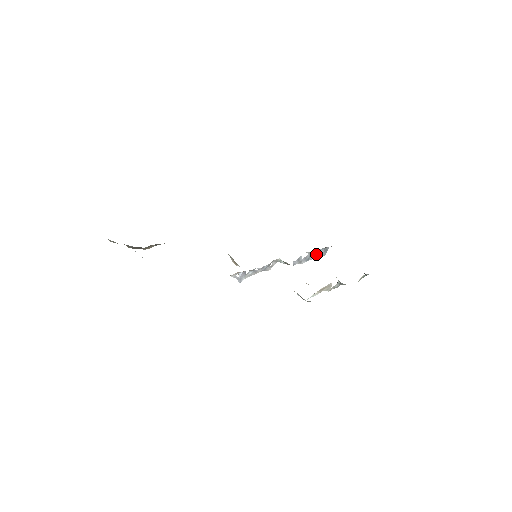
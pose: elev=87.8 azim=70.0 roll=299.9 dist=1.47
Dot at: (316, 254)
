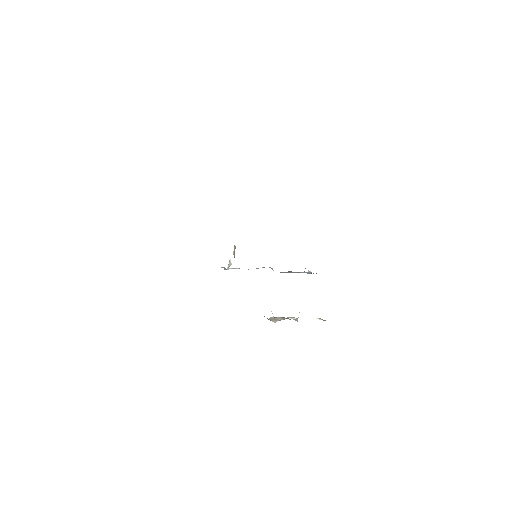
Dot at: (306, 272)
